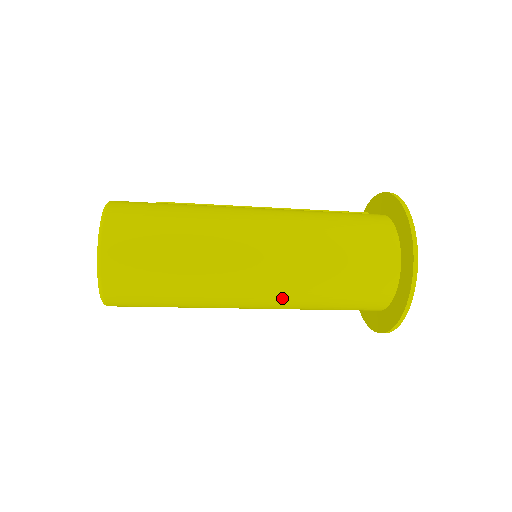
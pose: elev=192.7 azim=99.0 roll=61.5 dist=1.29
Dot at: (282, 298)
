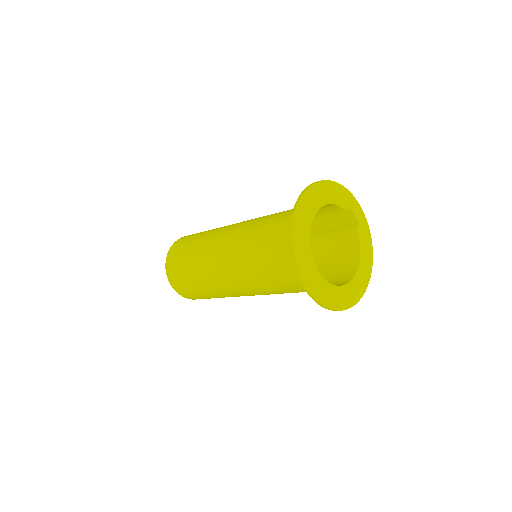
Dot at: (245, 282)
